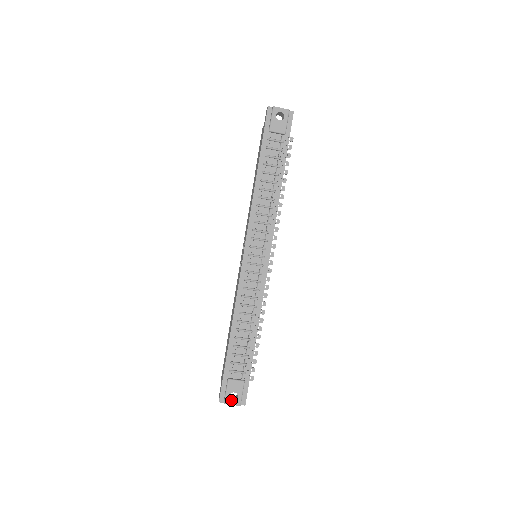
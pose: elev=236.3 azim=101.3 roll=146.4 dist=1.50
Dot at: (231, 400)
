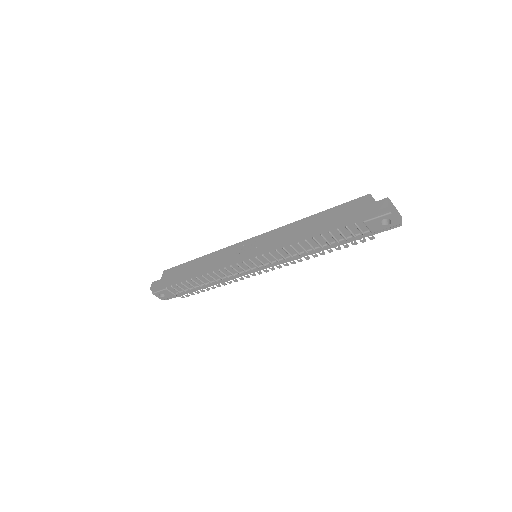
Dot at: (159, 295)
